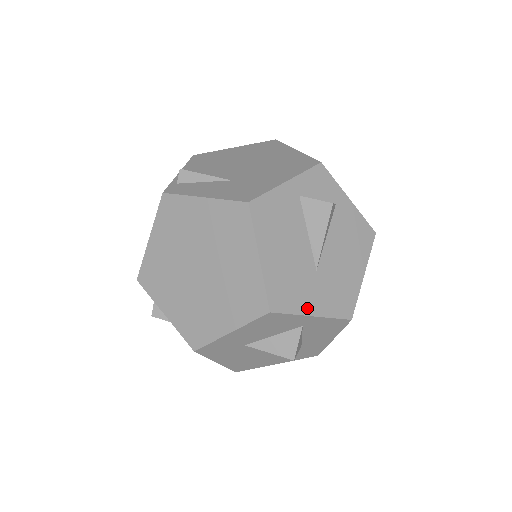
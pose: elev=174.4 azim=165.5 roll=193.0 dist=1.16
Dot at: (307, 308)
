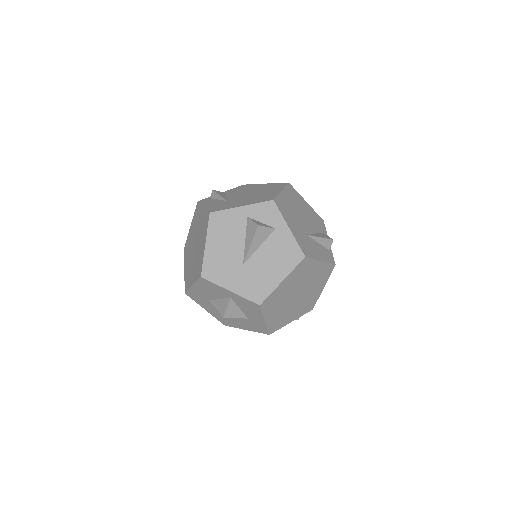
Dot at: (227, 284)
